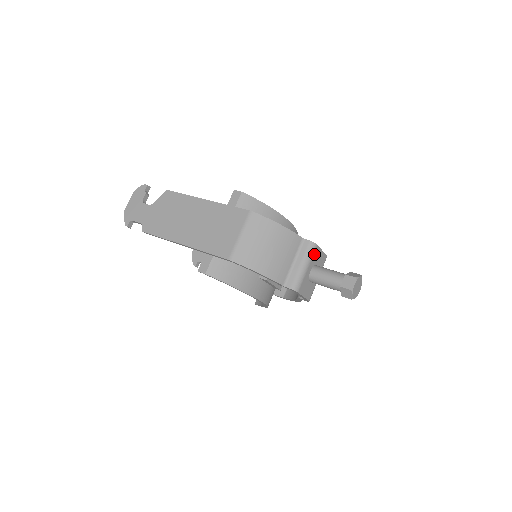
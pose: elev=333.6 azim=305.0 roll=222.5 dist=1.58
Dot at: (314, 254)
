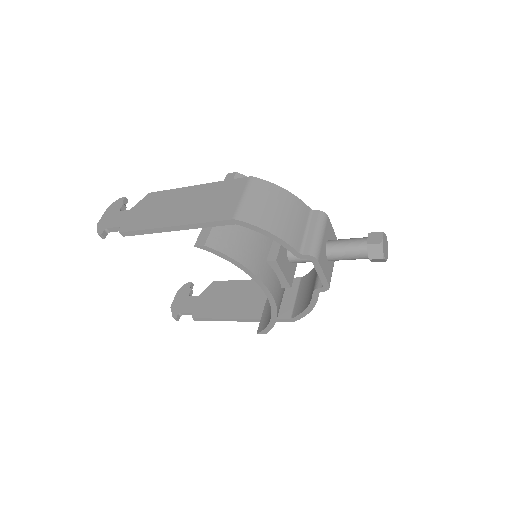
Dot at: (326, 225)
